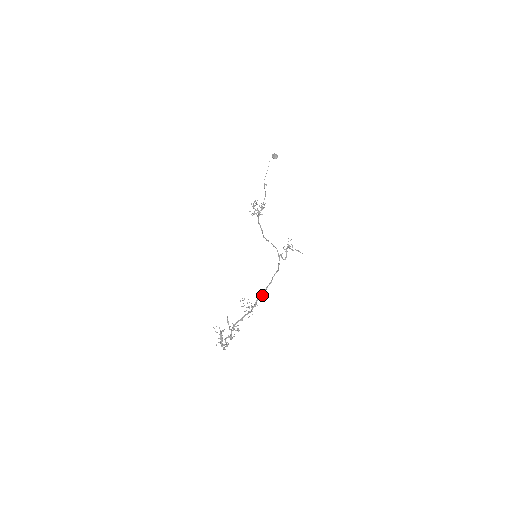
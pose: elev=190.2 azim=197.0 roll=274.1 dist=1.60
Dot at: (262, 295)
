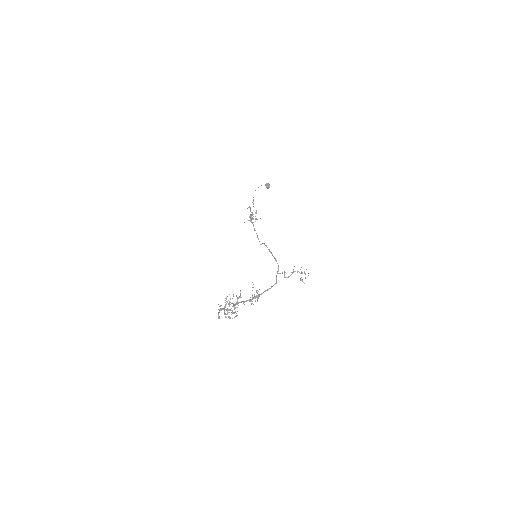
Dot at: (262, 293)
